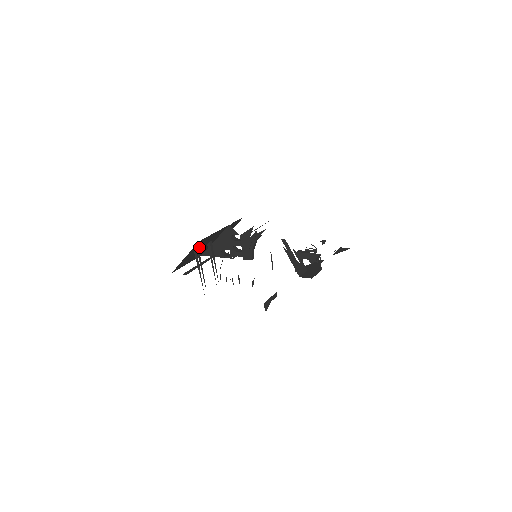
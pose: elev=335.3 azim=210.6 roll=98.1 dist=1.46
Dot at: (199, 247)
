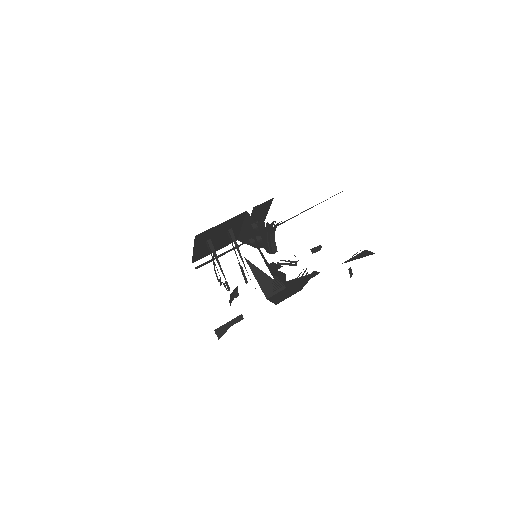
Dot at: (211, 238)
